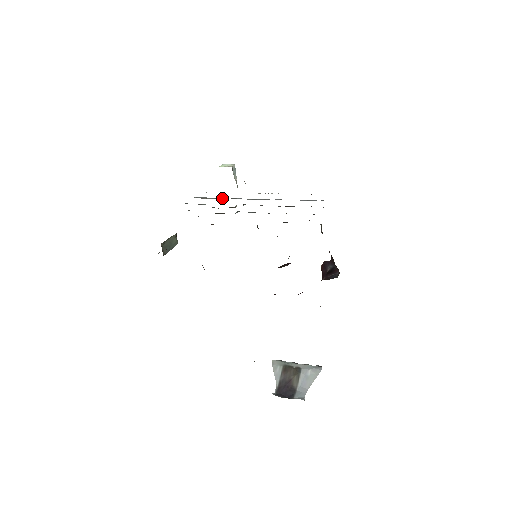
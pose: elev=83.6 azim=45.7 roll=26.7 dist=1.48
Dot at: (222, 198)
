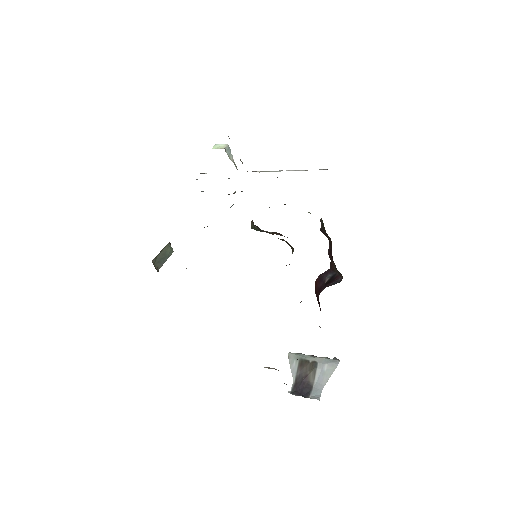
Dot at: occluded
